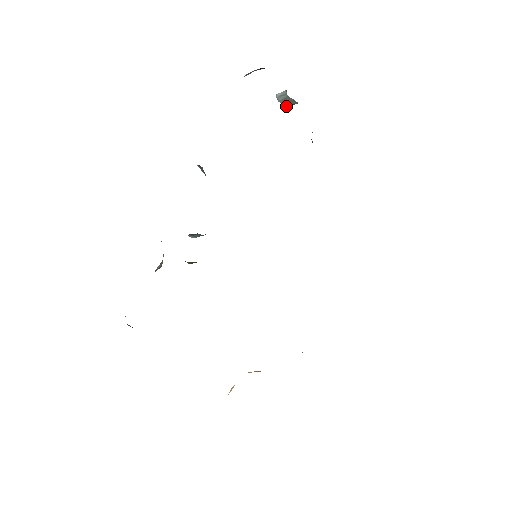
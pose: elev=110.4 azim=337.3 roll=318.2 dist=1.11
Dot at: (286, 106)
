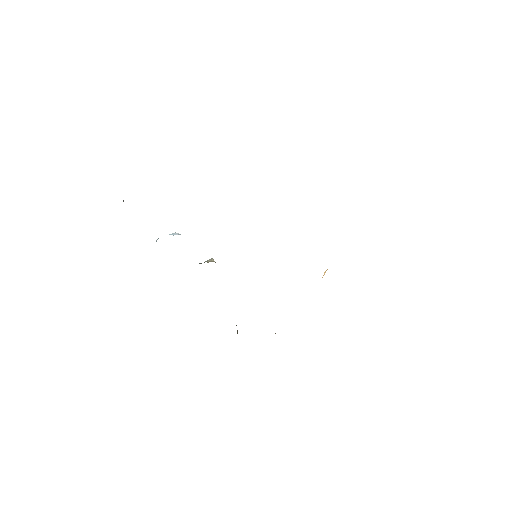
Dot at: occluded
